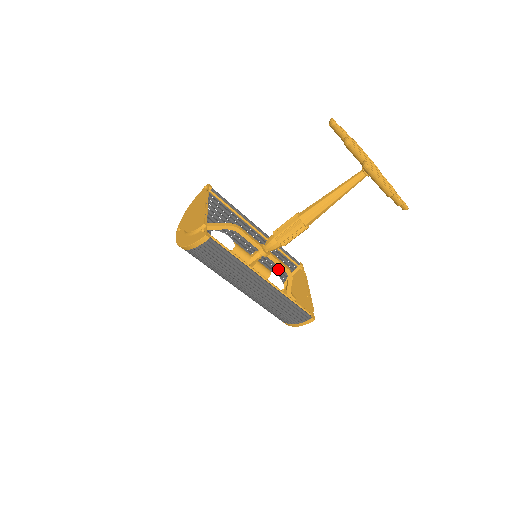
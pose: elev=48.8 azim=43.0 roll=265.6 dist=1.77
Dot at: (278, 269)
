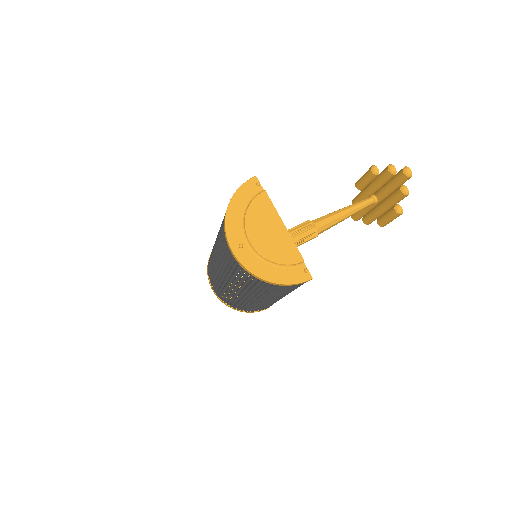
Dot at: occluded
